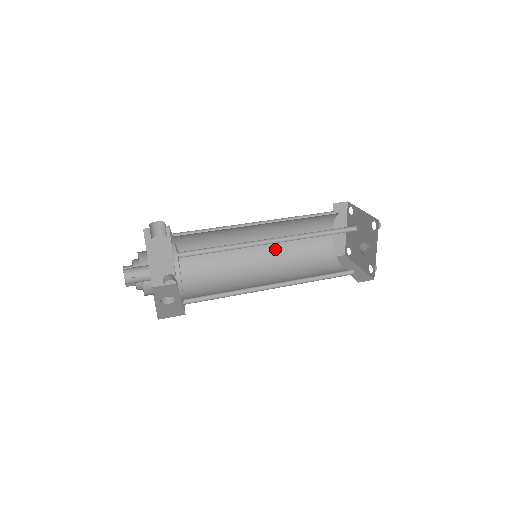
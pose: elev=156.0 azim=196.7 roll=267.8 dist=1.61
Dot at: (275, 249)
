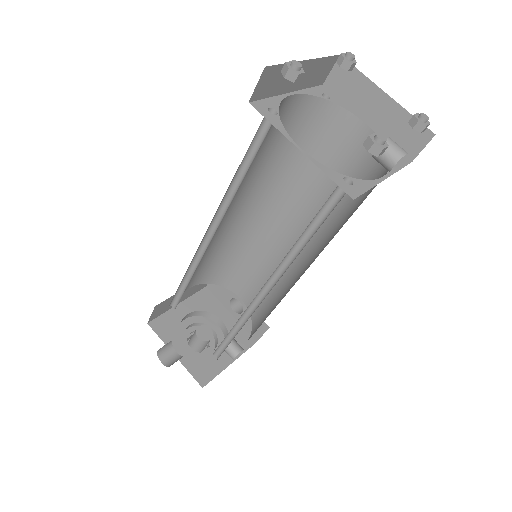
Dot at: (252, 188)
